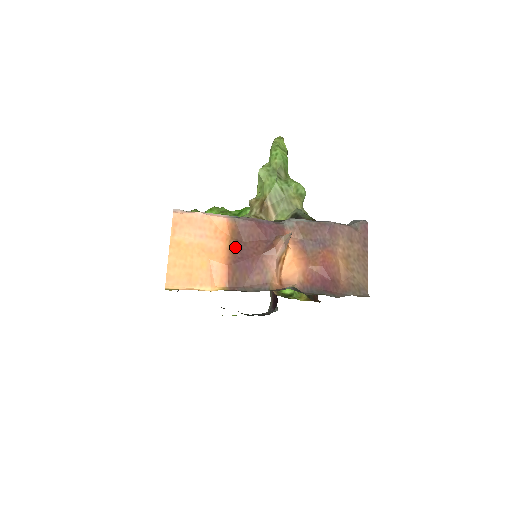
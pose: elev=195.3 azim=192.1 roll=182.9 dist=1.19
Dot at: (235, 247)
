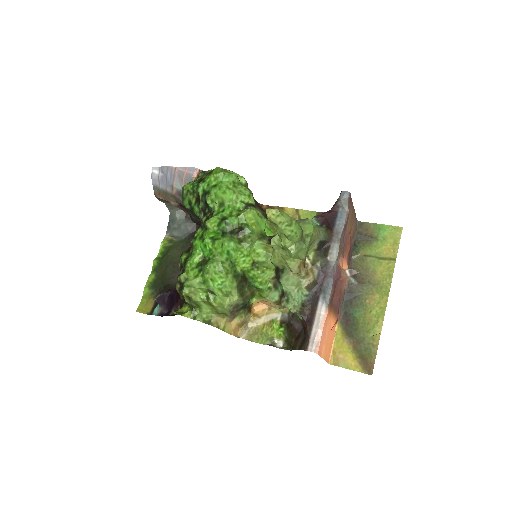
Dot at: (334, 310)
